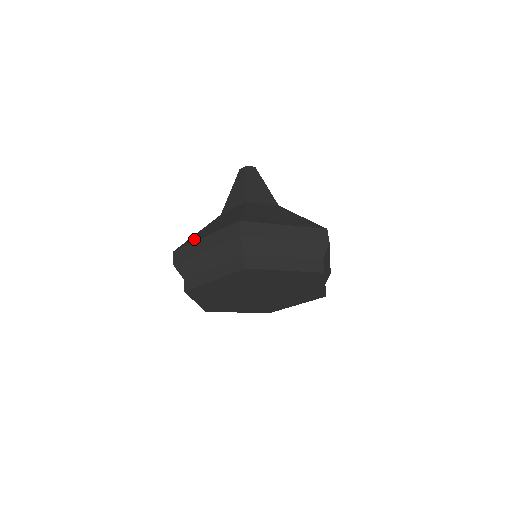
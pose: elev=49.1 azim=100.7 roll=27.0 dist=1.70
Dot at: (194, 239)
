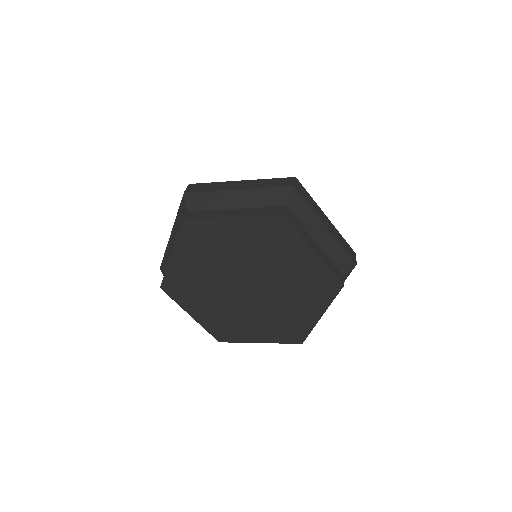
Dot at: occluded
